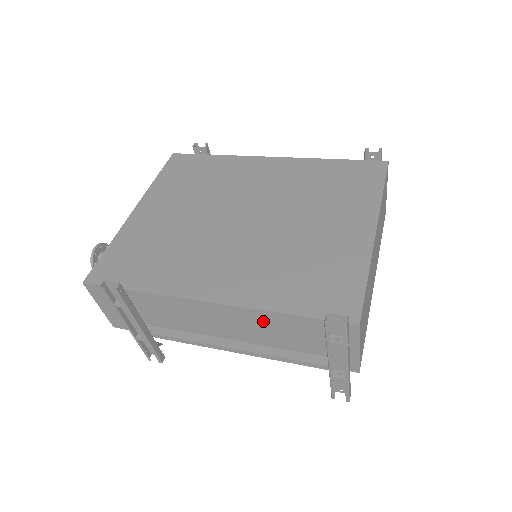
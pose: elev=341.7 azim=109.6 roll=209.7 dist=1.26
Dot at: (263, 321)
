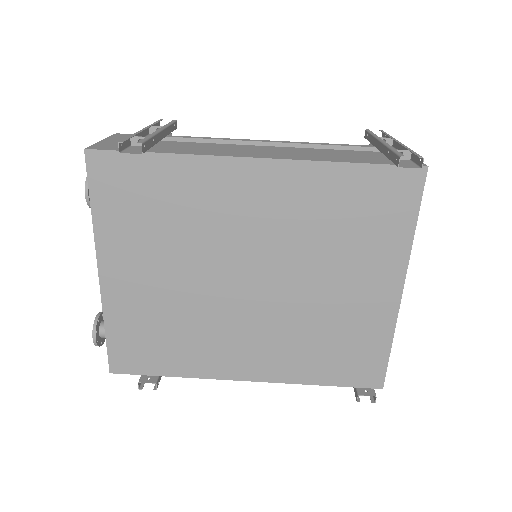
Dot at: occluded
